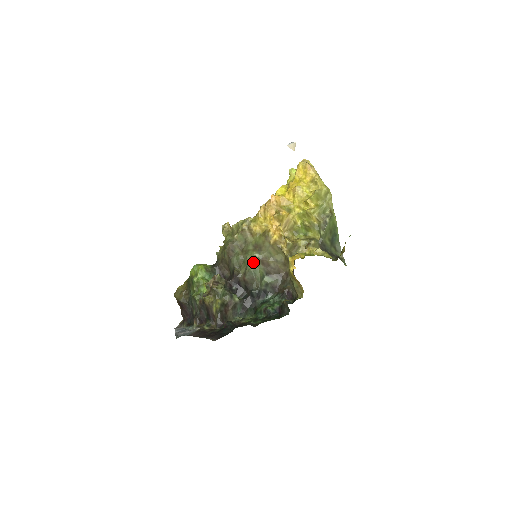
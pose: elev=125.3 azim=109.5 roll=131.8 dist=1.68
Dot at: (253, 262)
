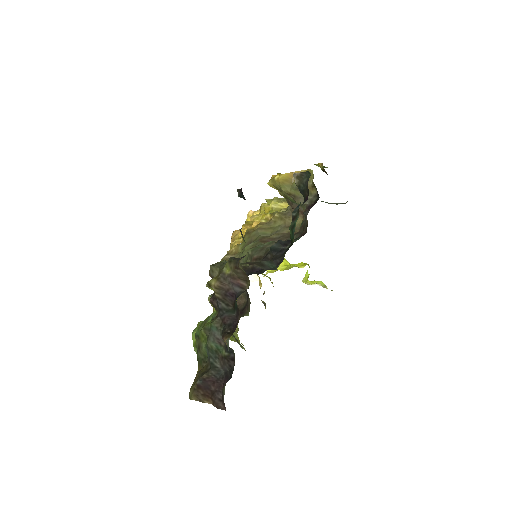
Dot at: occluded
